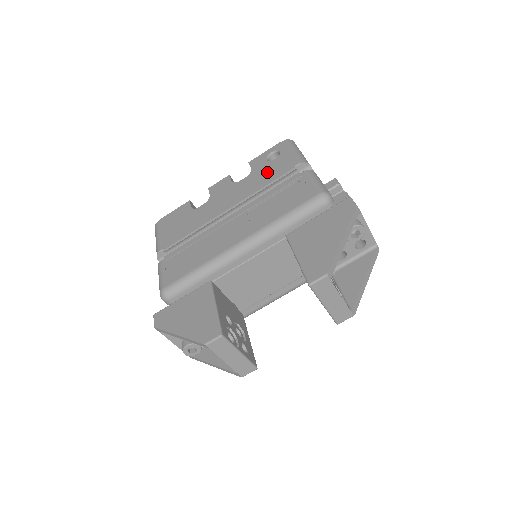
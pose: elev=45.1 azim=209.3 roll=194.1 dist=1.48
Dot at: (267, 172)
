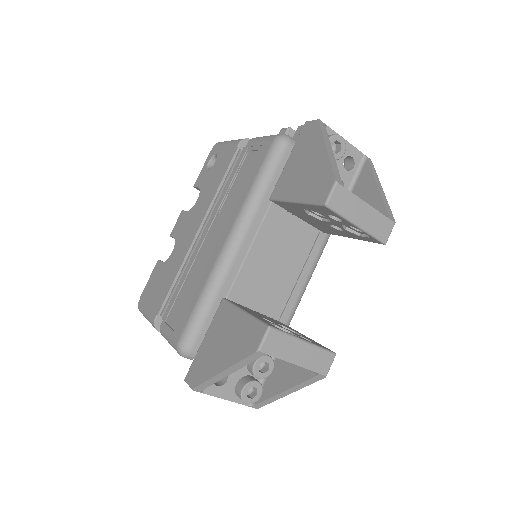
Dot at: (215, 175)
